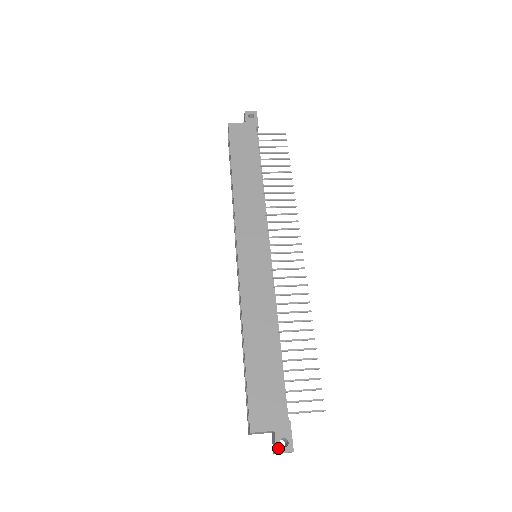
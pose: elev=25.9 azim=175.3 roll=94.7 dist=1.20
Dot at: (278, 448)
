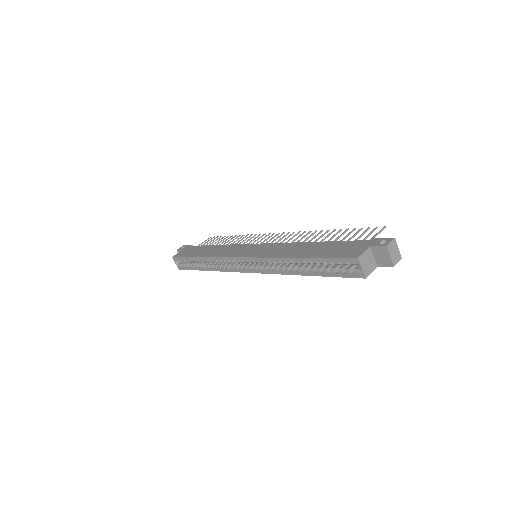
Dot at: (384, 245)
